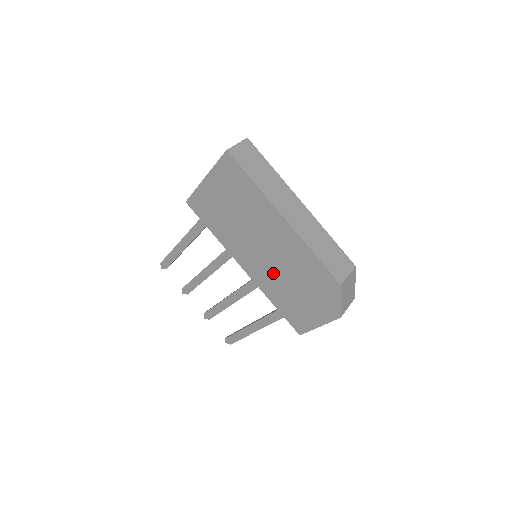
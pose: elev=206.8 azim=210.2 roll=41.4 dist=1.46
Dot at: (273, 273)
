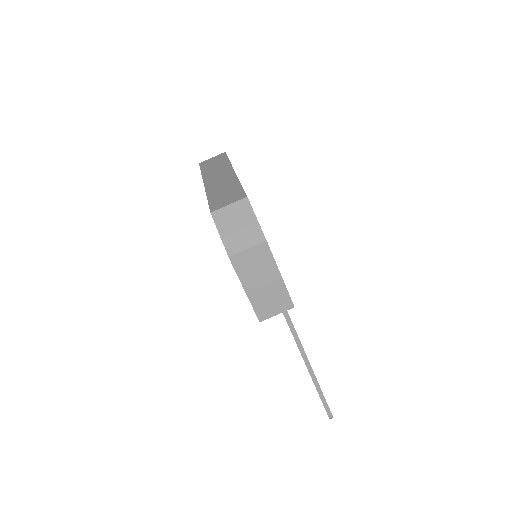
Dot at: occluded
